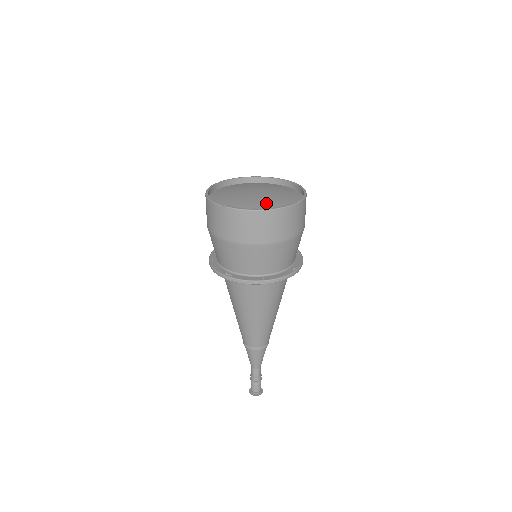
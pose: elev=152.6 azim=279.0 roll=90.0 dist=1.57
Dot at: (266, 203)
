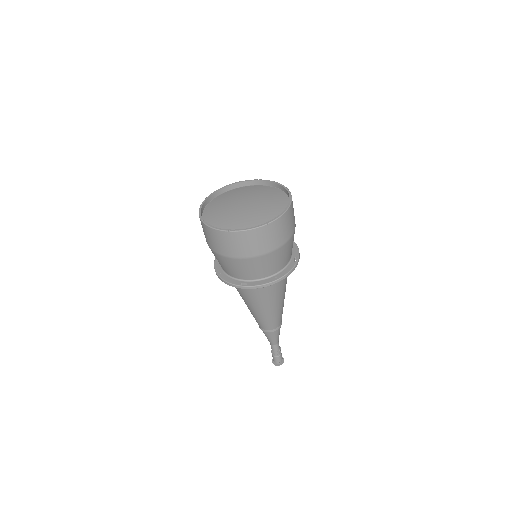
Dot at: (261, 214)
